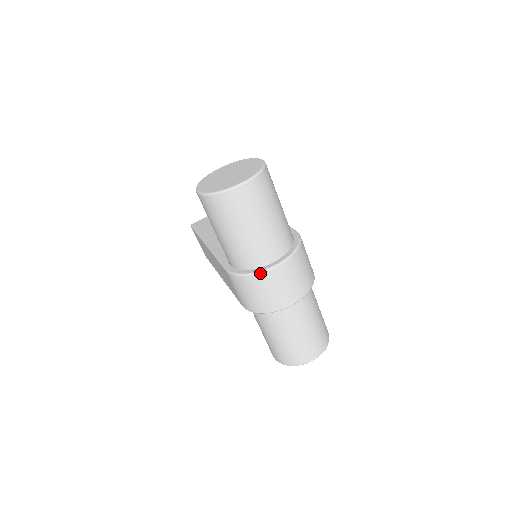
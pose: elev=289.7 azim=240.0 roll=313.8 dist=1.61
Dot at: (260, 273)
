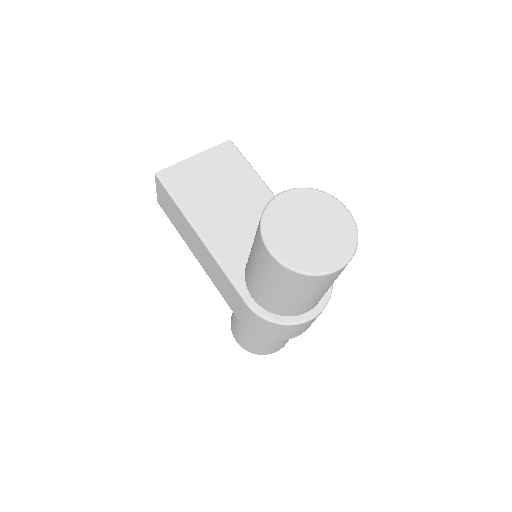
Dot at: (295, 325)
